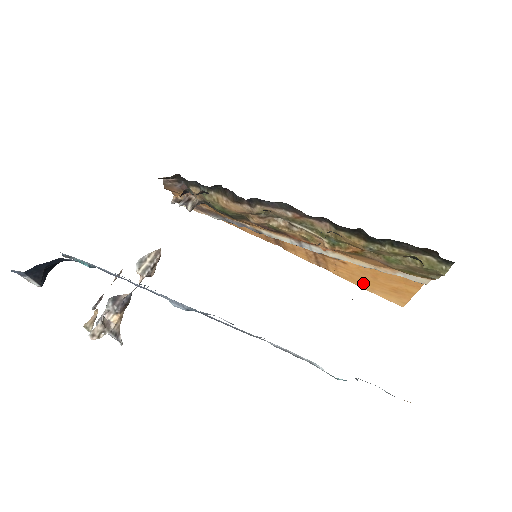
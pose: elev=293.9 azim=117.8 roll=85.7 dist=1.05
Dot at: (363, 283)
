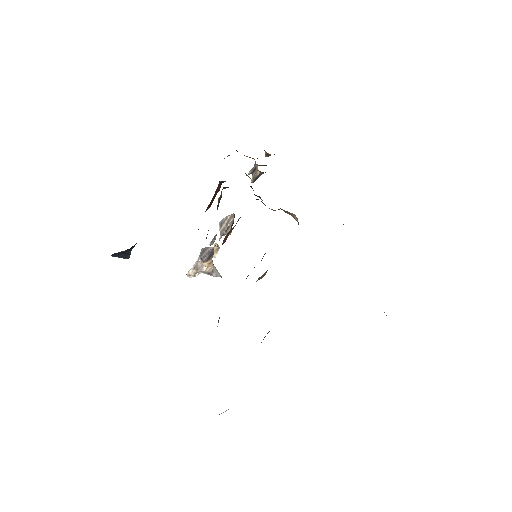
Dot at: occluded
